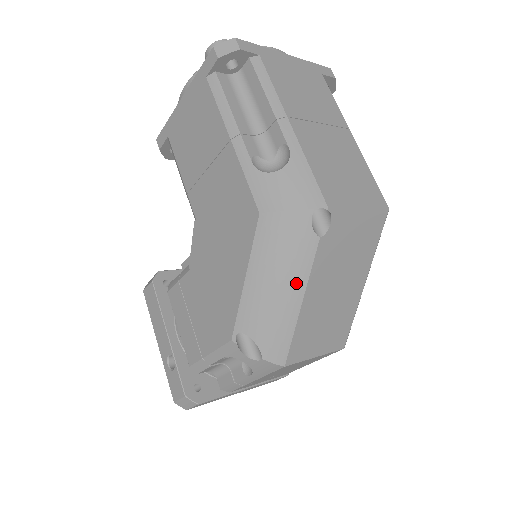
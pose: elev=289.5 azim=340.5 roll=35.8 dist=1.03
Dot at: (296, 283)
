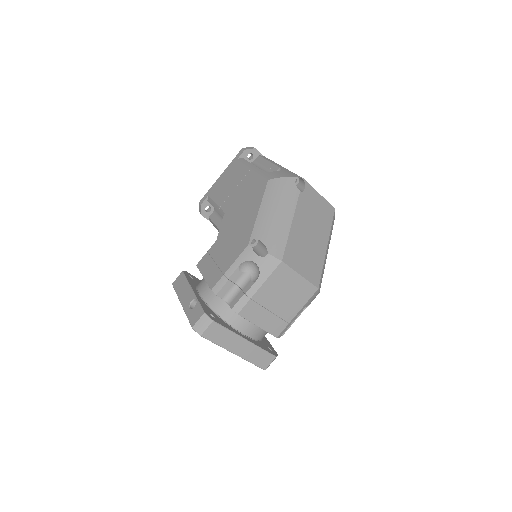
Dot at: (288, 211)
